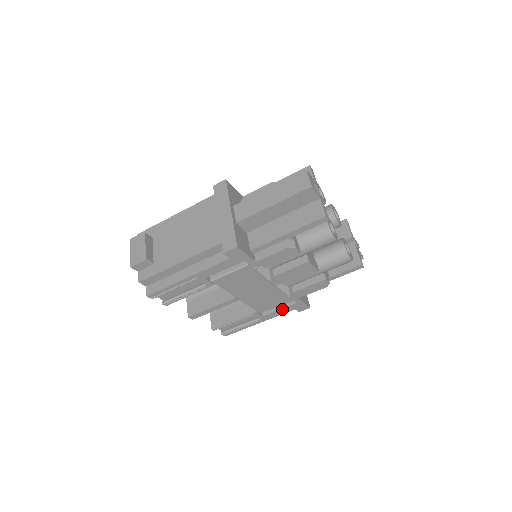
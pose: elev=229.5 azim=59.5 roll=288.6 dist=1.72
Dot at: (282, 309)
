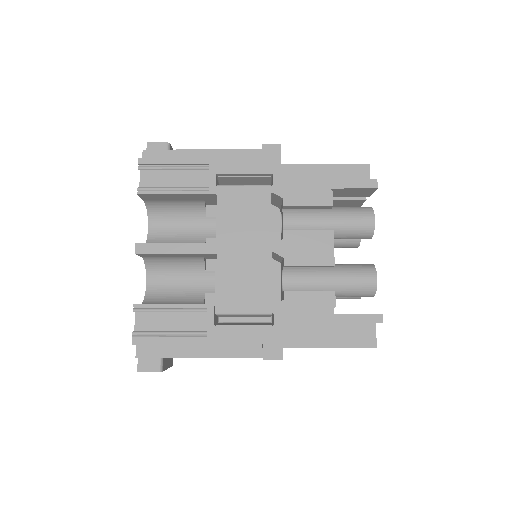
Dot at: (248, 328)
